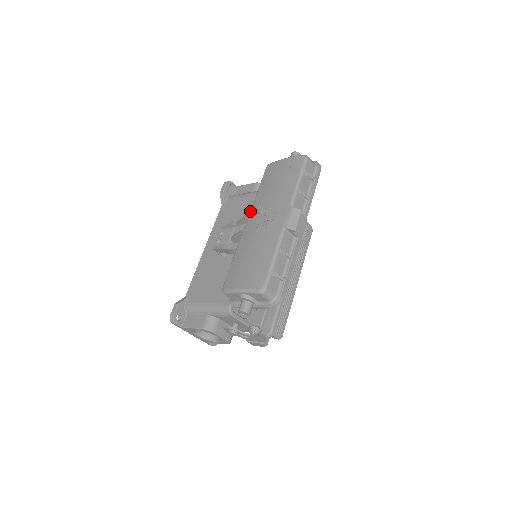
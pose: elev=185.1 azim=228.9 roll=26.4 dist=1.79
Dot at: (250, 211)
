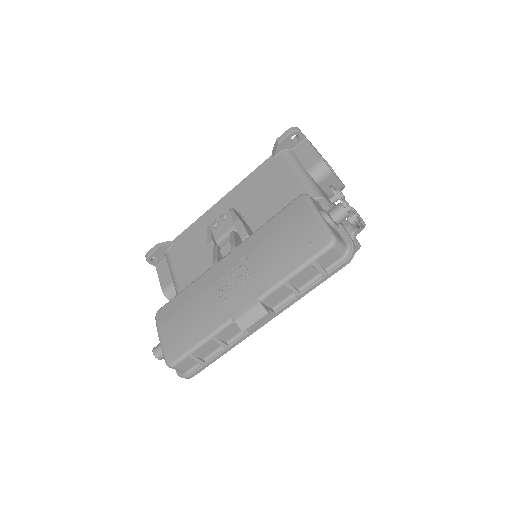
Dot at: (238, 245)
